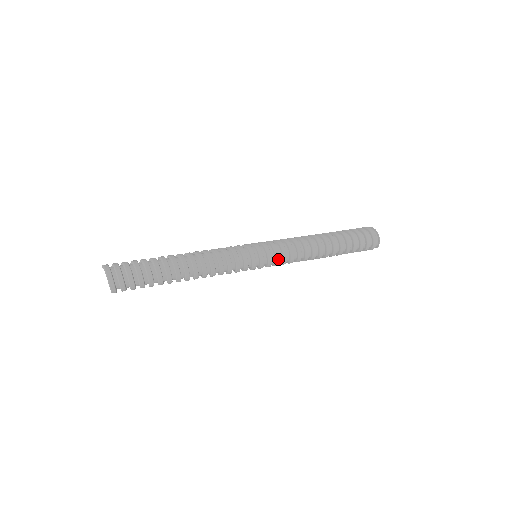
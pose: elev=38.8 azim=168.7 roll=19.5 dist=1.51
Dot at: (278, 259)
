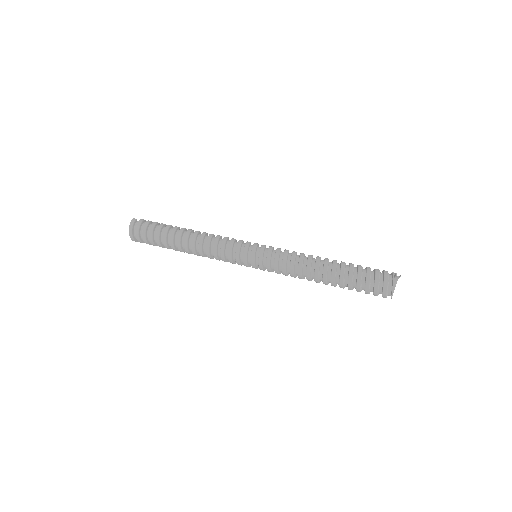
Dot at: (270, 271)
